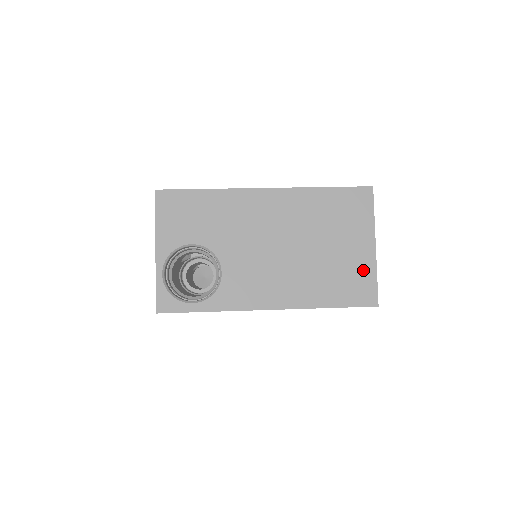
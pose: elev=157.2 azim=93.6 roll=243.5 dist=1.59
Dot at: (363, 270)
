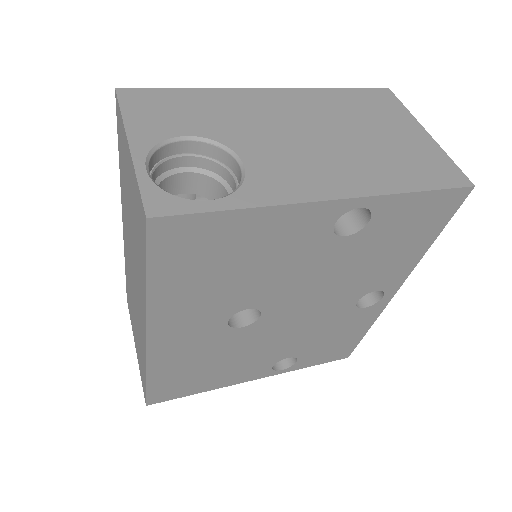
Dot at: (430, 153)
